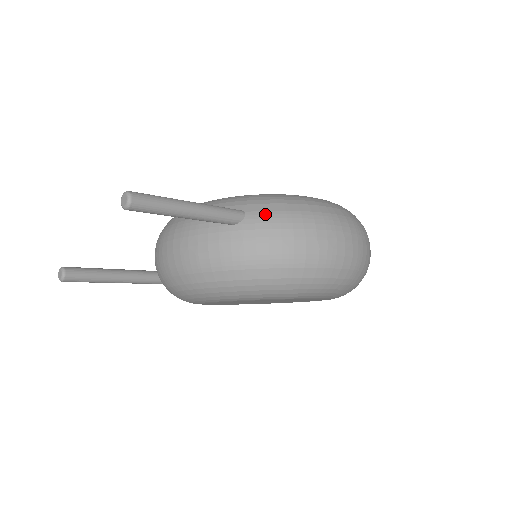
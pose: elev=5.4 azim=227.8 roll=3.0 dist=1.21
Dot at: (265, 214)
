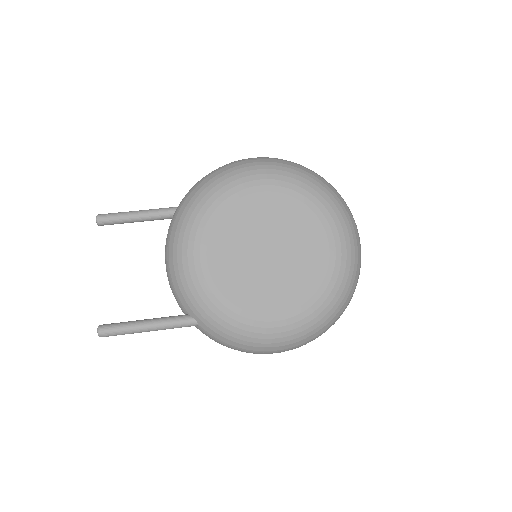
Dot at: (209, 335)
